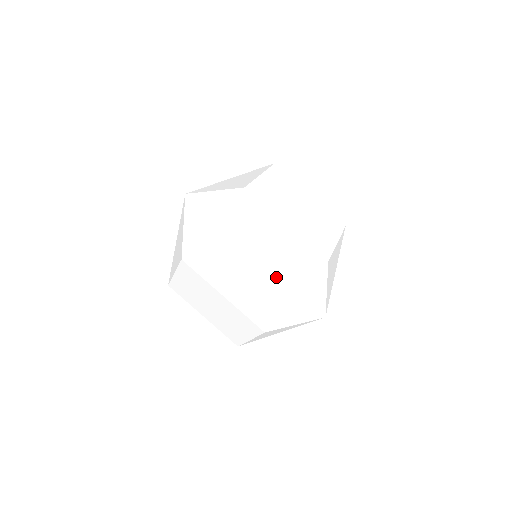
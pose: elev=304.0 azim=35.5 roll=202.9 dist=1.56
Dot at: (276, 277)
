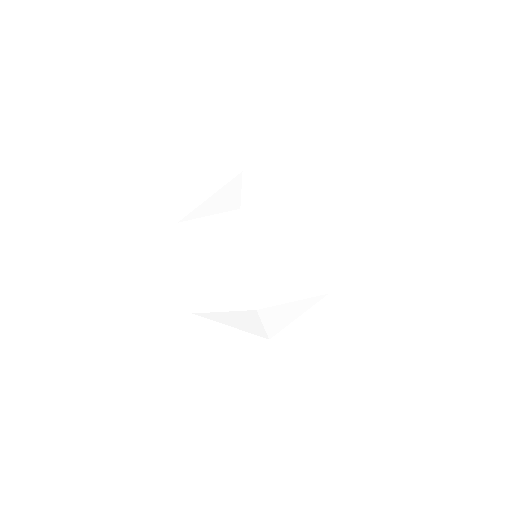
Dot at: (292, 276)
